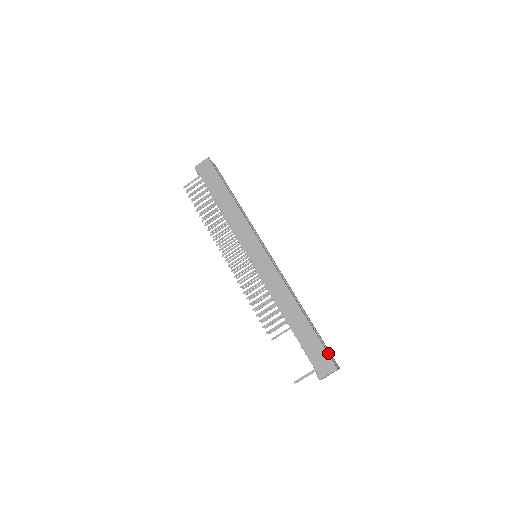
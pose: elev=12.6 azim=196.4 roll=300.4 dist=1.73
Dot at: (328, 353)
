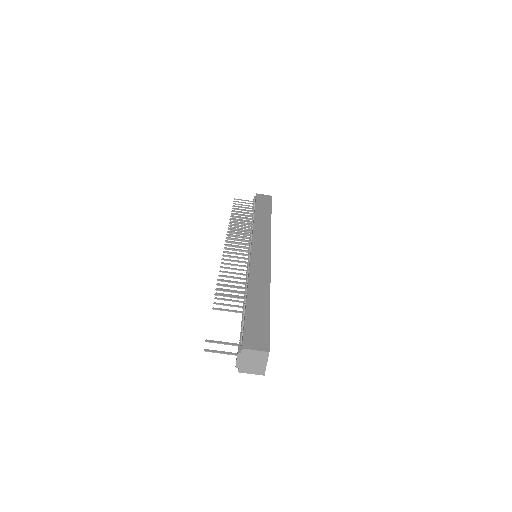
Dot at: (269, 338)
